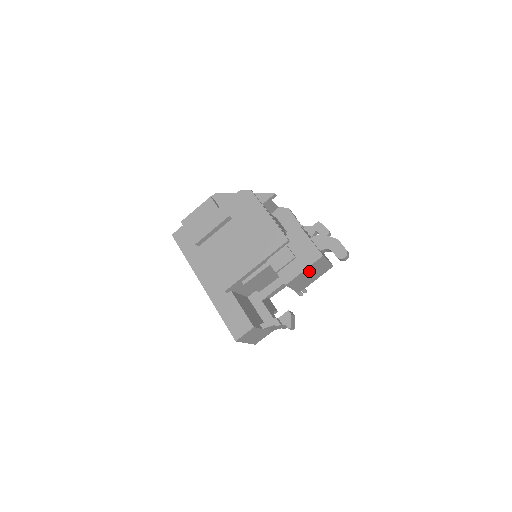
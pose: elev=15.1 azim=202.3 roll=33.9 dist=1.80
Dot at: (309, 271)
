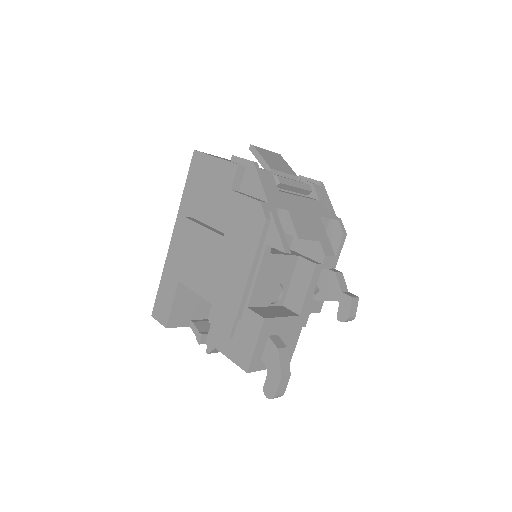
Dot at: occluded
